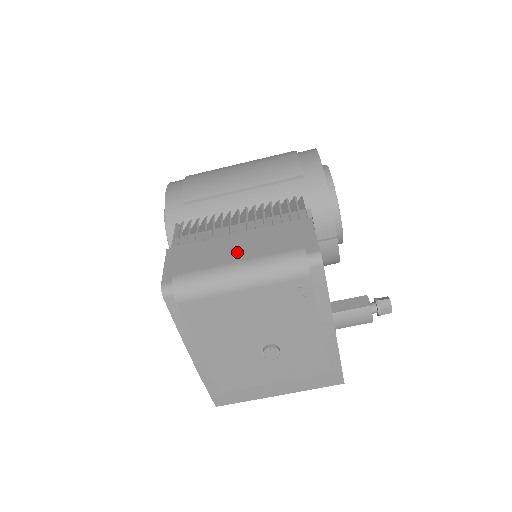
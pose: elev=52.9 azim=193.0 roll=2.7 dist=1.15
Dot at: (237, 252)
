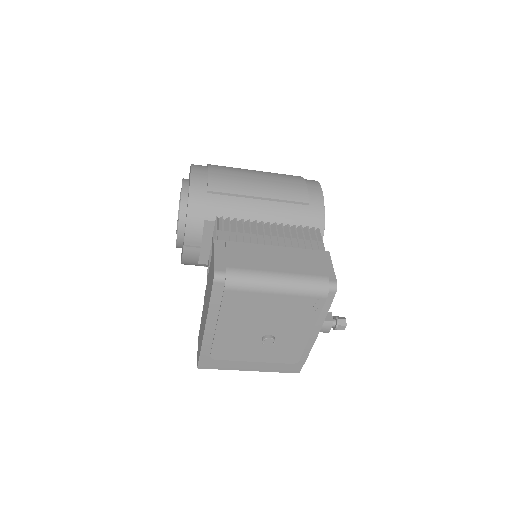
Dot at: (278, 264)
